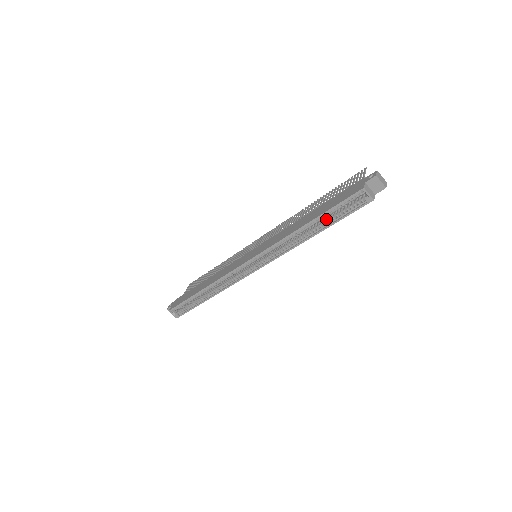
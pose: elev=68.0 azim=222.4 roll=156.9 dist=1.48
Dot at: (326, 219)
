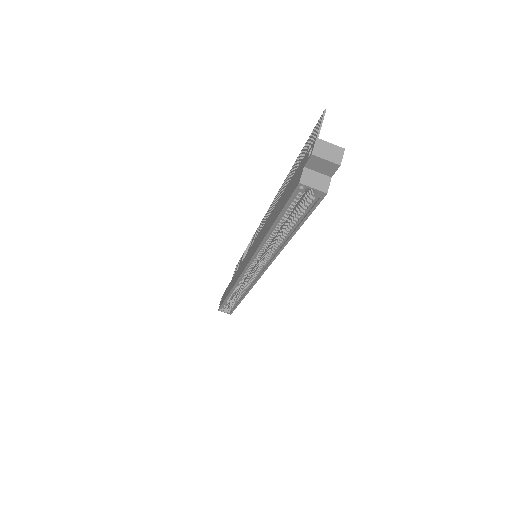
Dot at: (289, 220)
